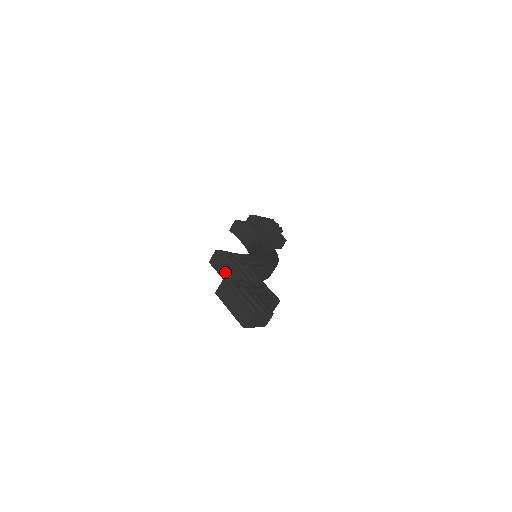
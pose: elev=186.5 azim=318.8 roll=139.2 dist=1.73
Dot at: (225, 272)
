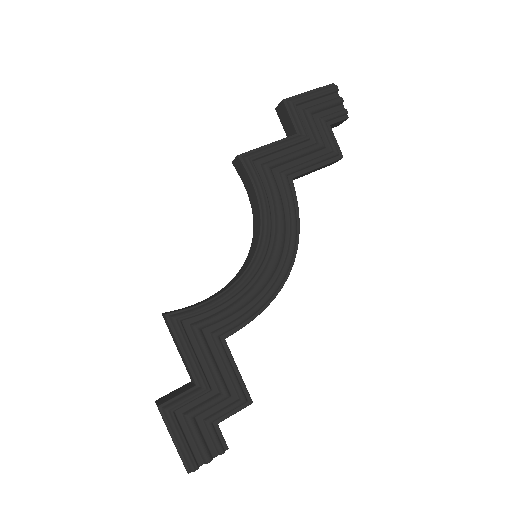
Dot at: (178, 350)
